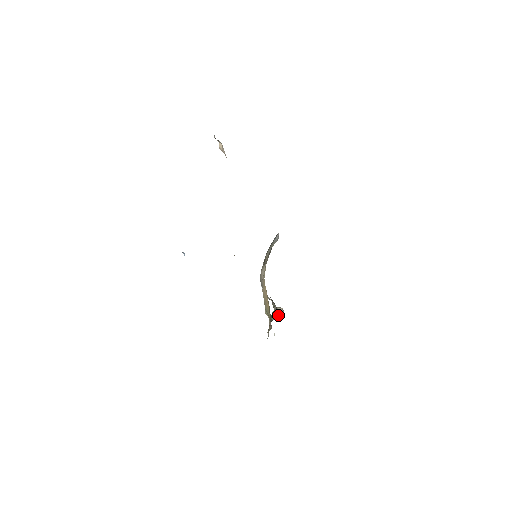
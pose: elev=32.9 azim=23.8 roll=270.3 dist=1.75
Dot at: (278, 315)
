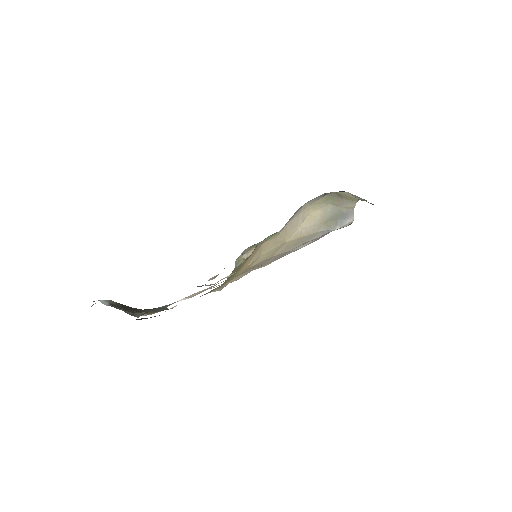
Dot at: occluded
